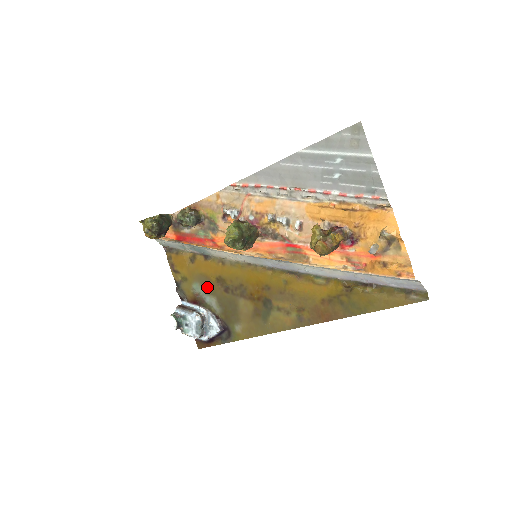
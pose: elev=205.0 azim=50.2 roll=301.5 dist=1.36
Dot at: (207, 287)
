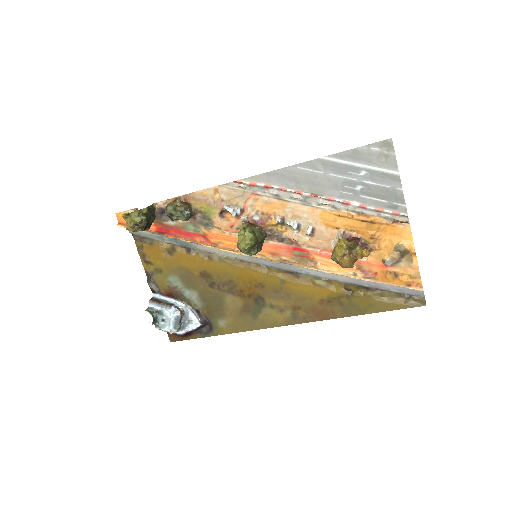
Dot at: (187, 281)
